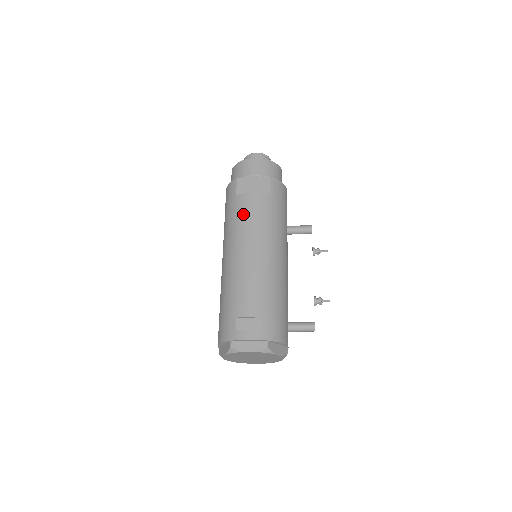
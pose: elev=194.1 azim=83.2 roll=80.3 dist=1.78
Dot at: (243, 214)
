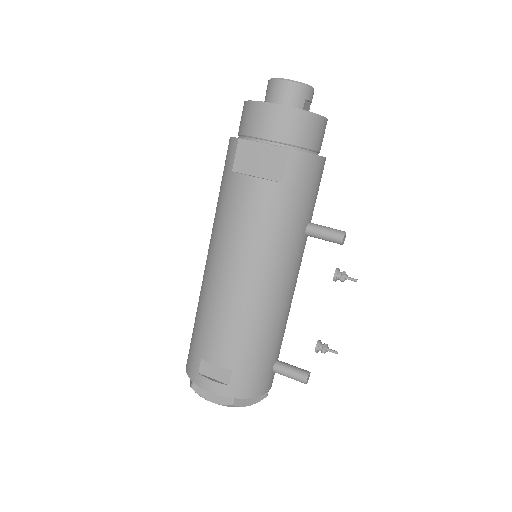
Dot at: (234, 211)
